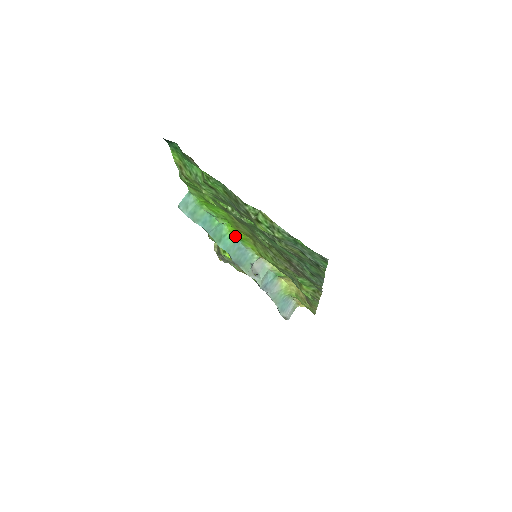
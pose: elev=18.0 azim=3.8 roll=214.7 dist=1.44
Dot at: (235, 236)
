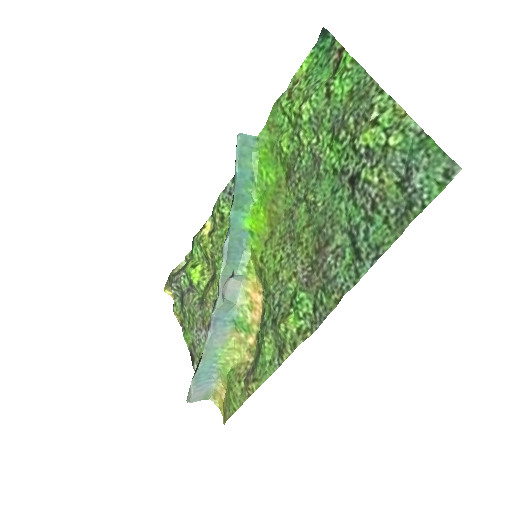
Dot at: (252, 220)
